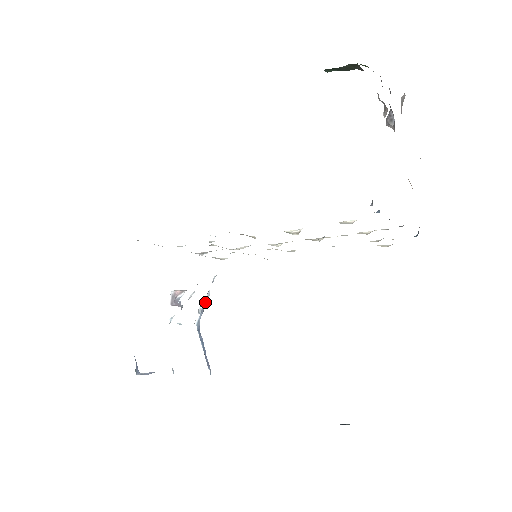
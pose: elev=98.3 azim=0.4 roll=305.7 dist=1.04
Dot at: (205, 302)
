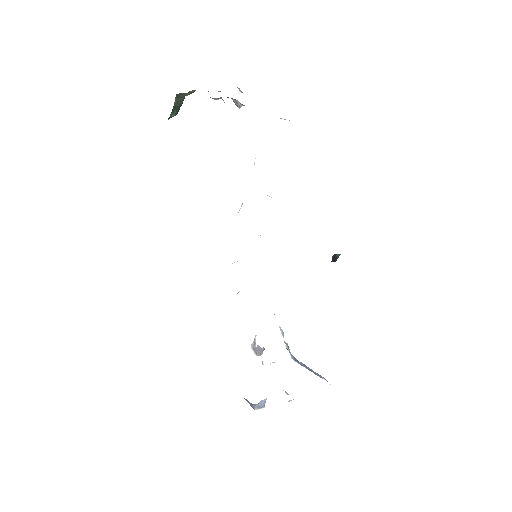
Dot at: (283, 337)
